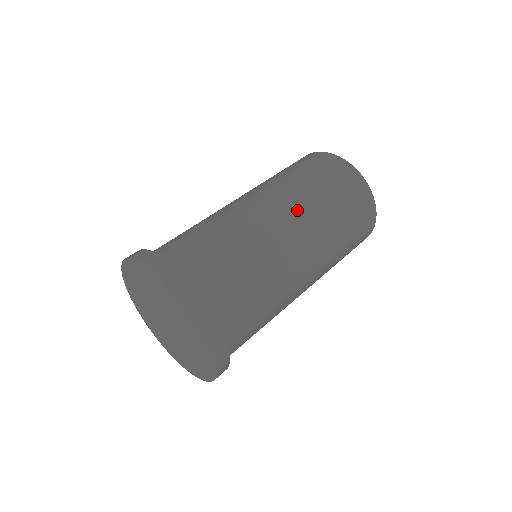
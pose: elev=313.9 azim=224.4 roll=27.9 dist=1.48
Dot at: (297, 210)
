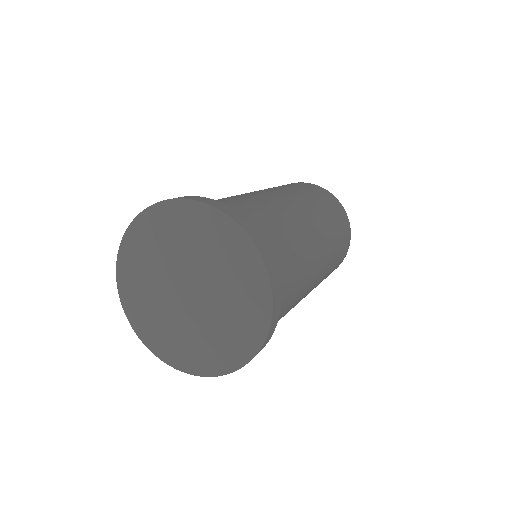
Dot at: (323, 231)
